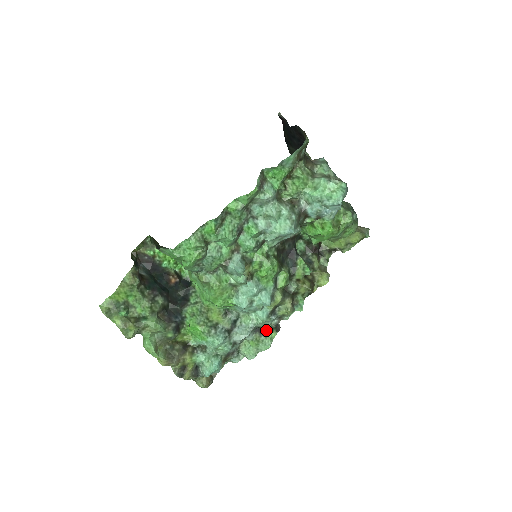
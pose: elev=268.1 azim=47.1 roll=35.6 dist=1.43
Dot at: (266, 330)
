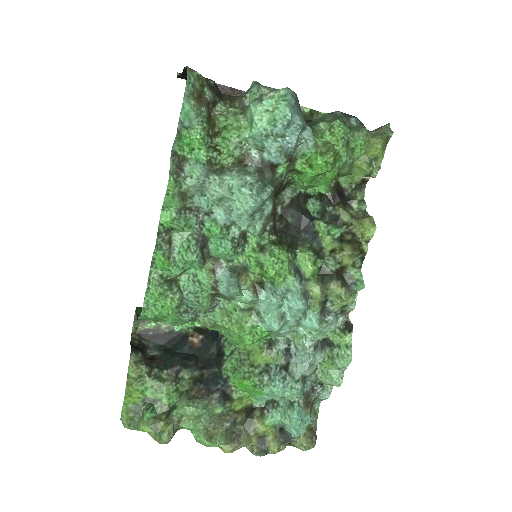
Dot at: (335, 338)
